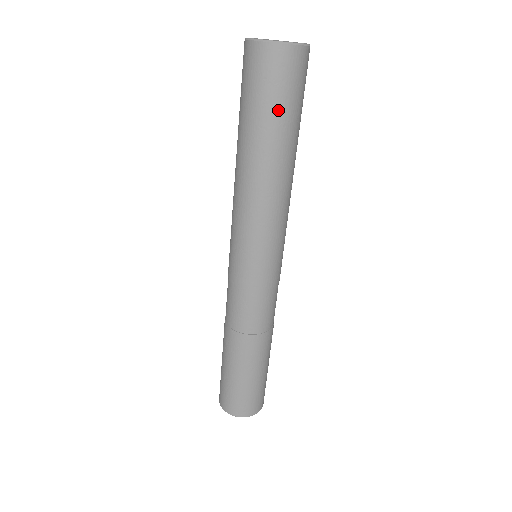
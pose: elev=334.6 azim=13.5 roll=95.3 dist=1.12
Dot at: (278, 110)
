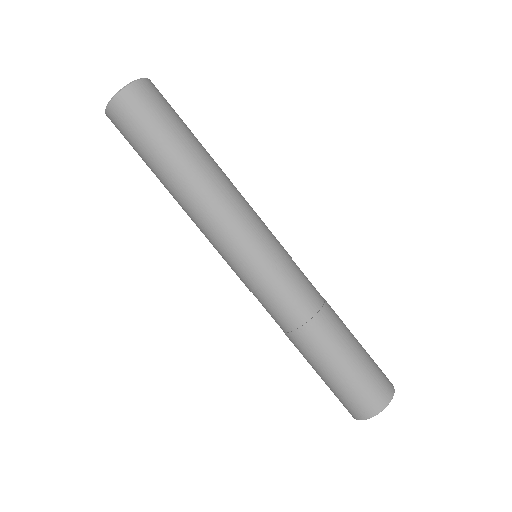
Dot at: (146, 144)
